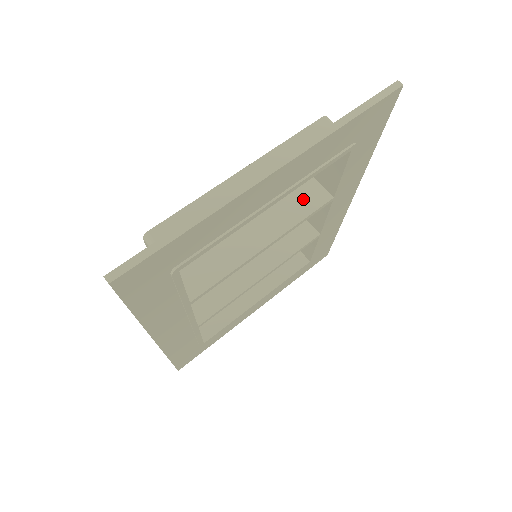
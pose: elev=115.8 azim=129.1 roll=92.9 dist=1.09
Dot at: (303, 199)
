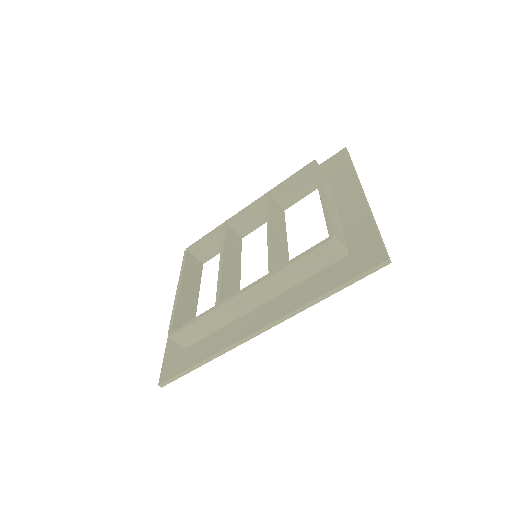
Dot at: (278, 212)
